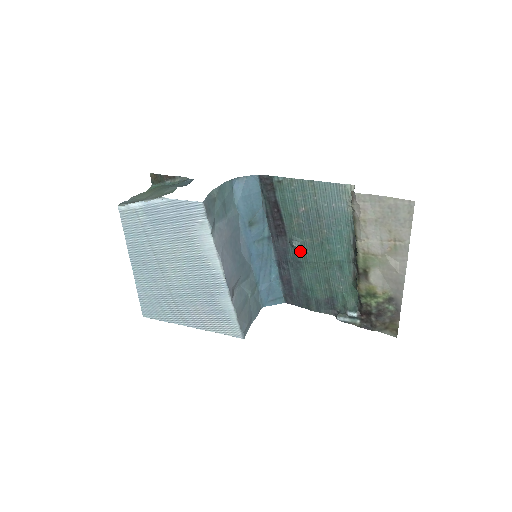
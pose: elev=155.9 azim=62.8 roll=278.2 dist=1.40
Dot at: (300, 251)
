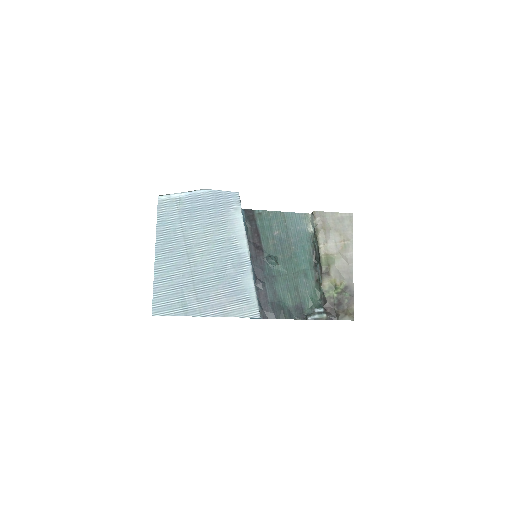
Dot at: (274, 267)
